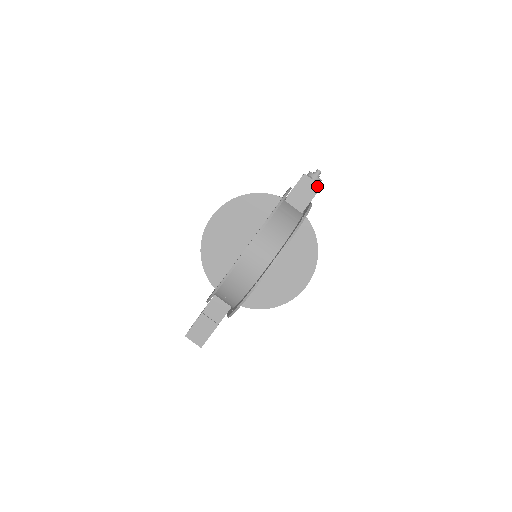
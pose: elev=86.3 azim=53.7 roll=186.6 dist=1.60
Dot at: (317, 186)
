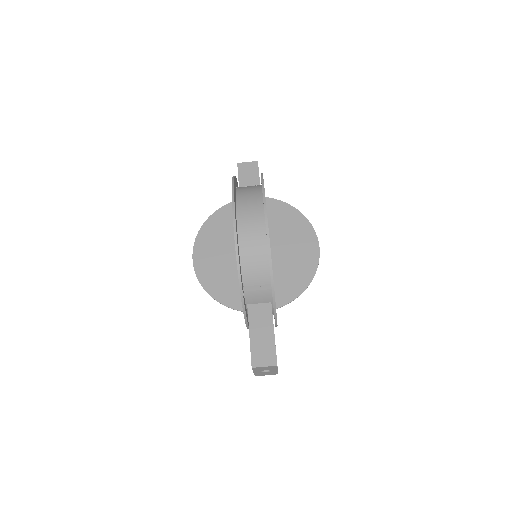
Dot at: (254, 163)
